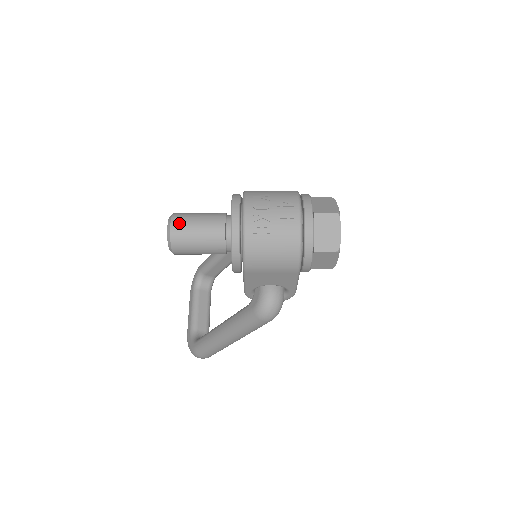
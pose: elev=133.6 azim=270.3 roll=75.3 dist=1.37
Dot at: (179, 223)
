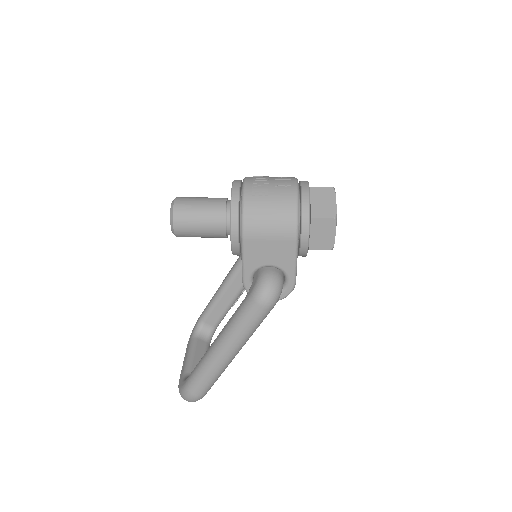
Dot at: (183, 199)
